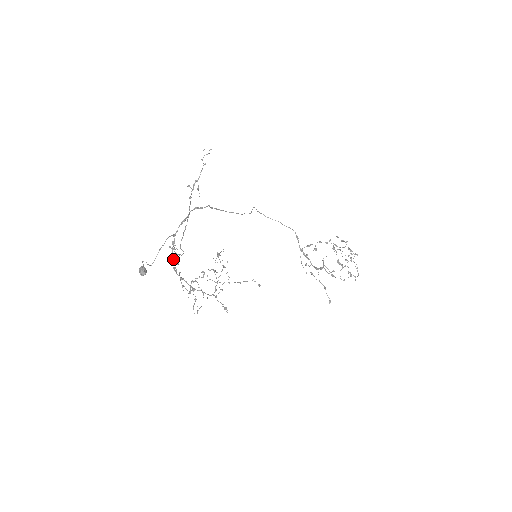
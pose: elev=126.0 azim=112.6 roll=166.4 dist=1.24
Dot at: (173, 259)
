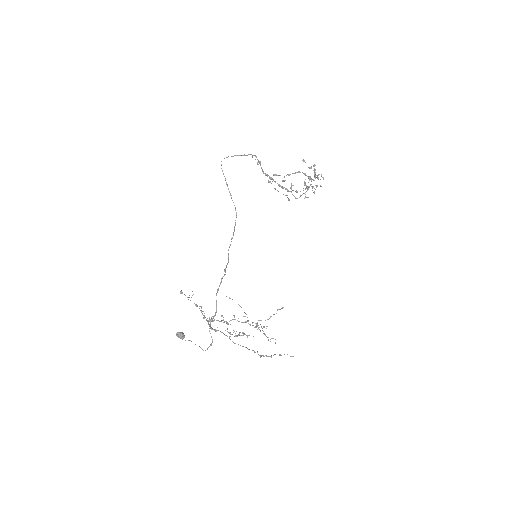
Dot at: (212, 329)
